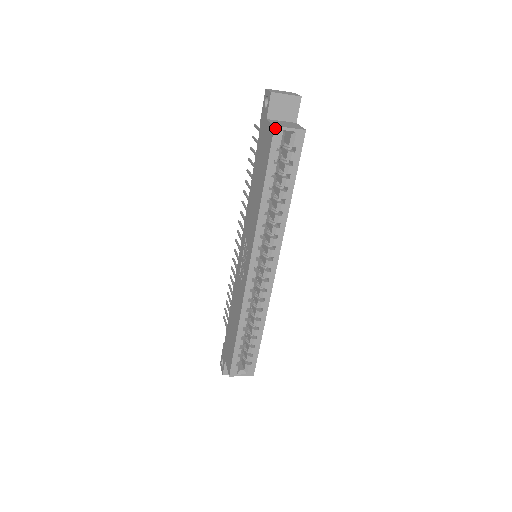
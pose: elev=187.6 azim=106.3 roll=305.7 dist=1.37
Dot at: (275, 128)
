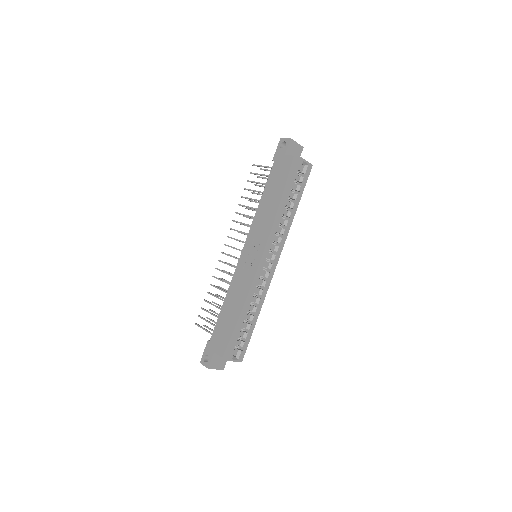
Dot at: (300, 158)
